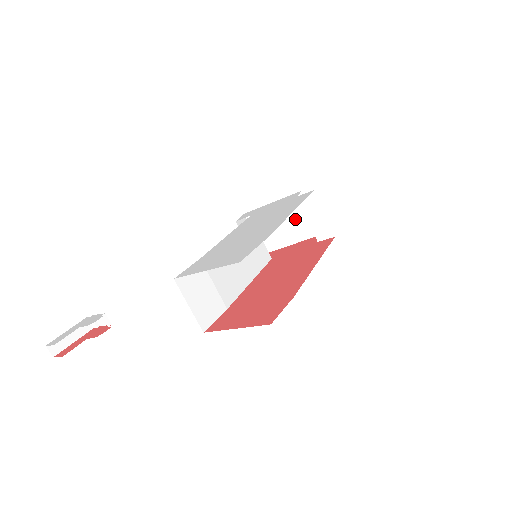
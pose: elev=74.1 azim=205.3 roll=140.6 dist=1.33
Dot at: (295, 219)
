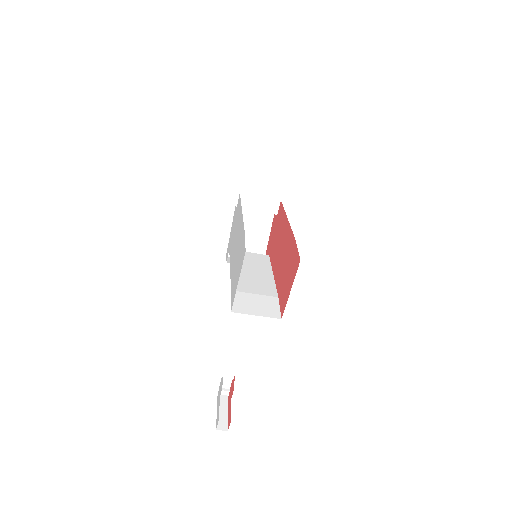
Dot at: (252, 222)
